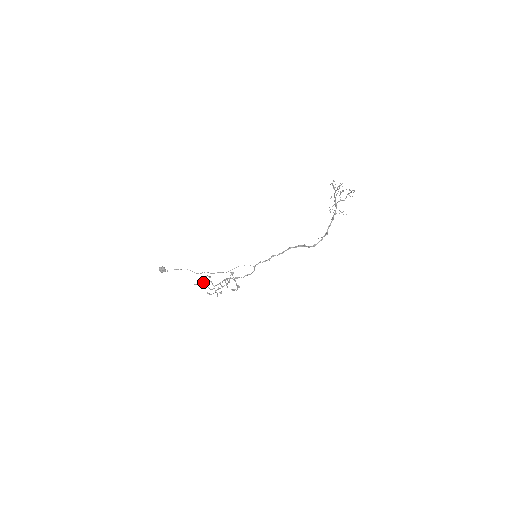
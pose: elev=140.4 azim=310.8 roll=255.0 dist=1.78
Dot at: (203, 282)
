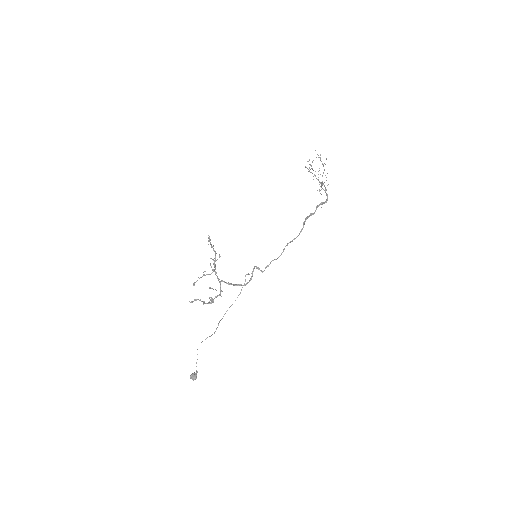
Dot at: occluded
